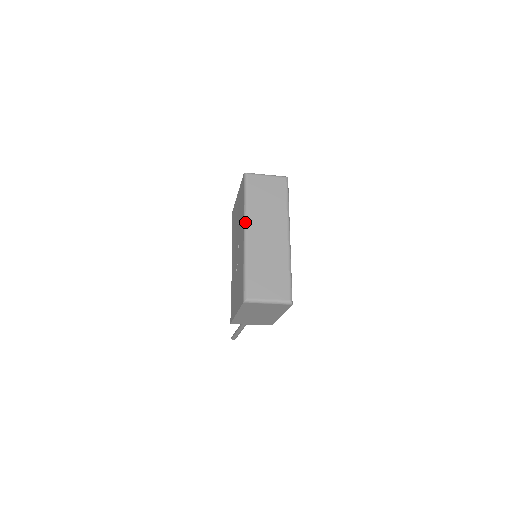
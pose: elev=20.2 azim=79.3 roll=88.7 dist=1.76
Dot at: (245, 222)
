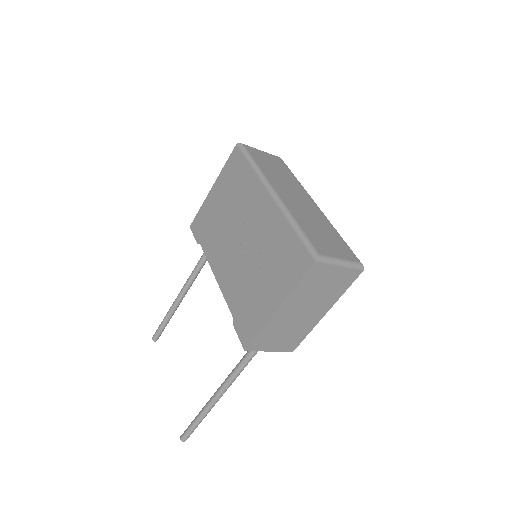
Dot at: (266, 182)
